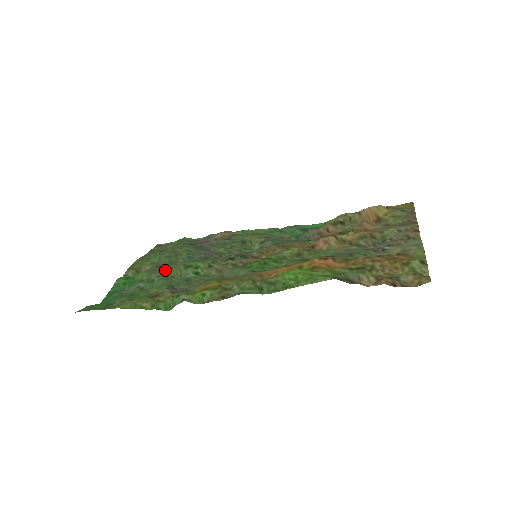
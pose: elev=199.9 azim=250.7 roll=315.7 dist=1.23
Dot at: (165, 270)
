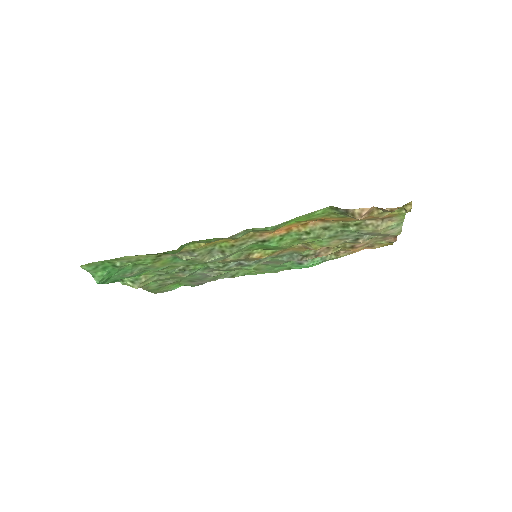
Dot at: (169, 268)
